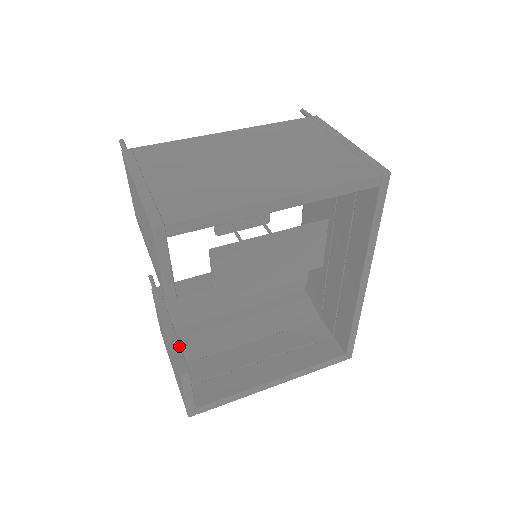
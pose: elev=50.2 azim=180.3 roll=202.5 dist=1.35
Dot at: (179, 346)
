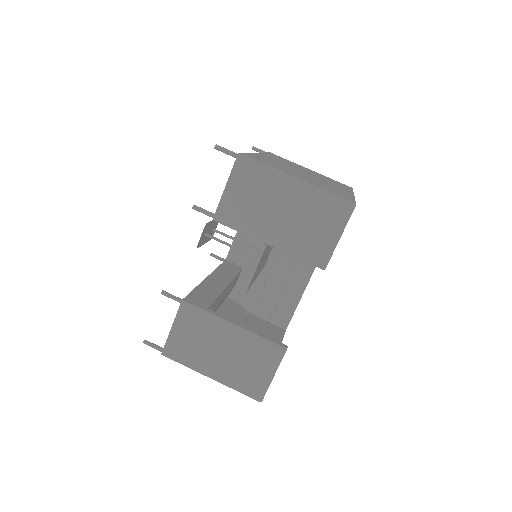
Dot at: (260, 333)
